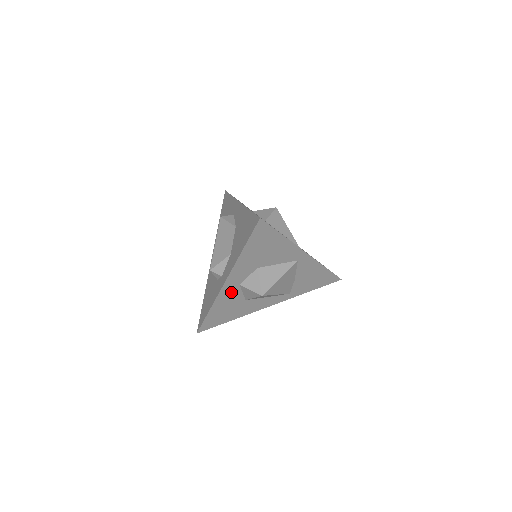
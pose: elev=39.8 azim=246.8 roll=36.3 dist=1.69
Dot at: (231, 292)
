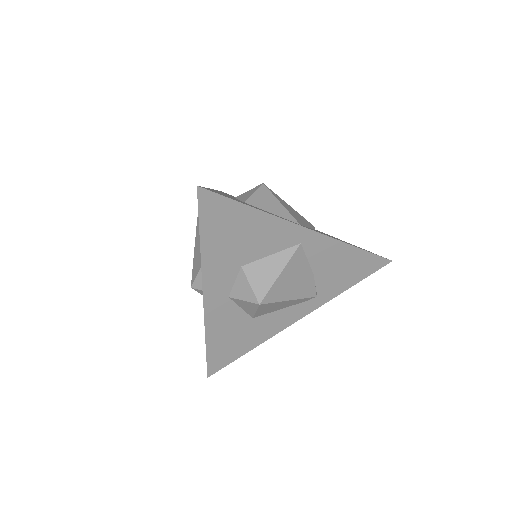
Dot at: (222, 310)
